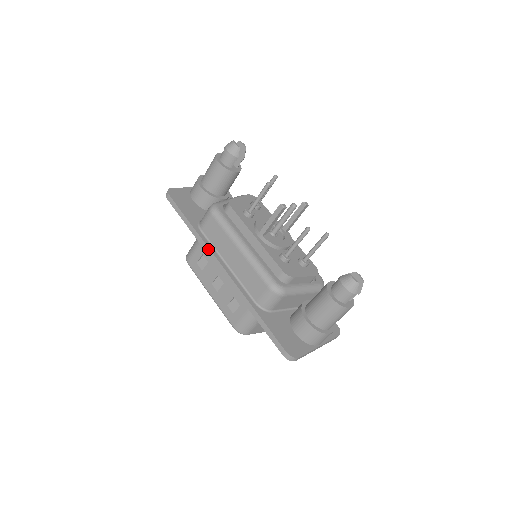
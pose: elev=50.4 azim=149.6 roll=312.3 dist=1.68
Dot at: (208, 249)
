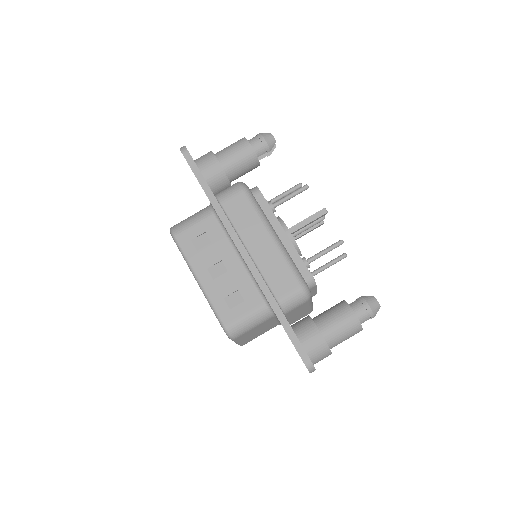
Dot at: (230, 226)
